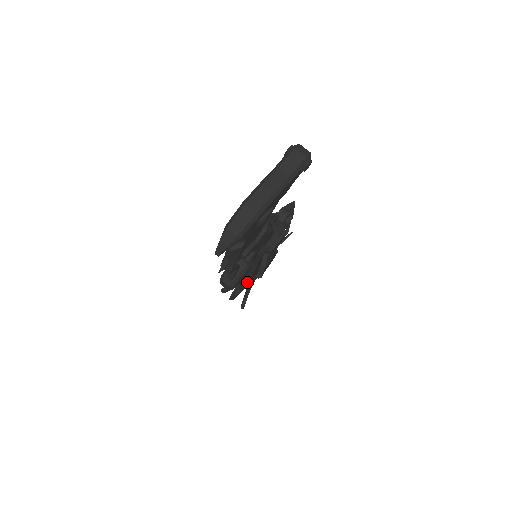
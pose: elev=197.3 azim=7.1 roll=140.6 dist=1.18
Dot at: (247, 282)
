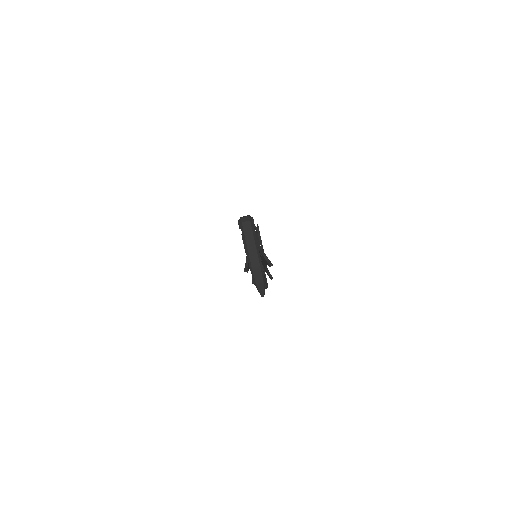
Dot at: occluded
